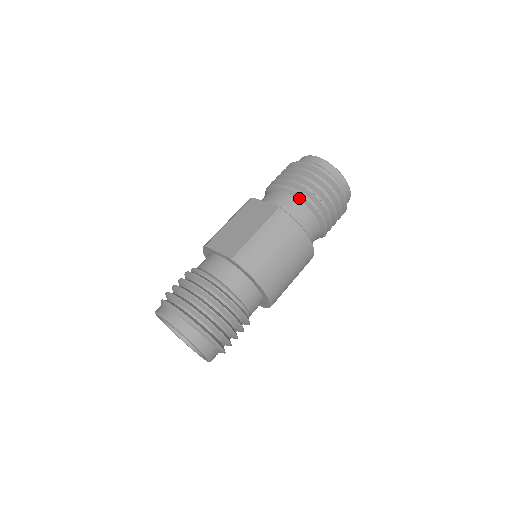
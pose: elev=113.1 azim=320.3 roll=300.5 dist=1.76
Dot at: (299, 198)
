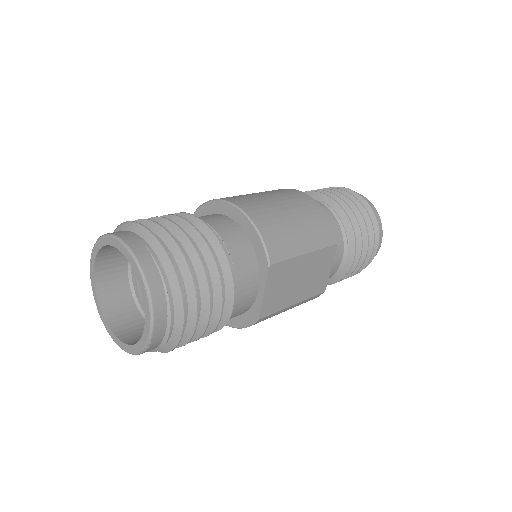
Dot at: occluded
